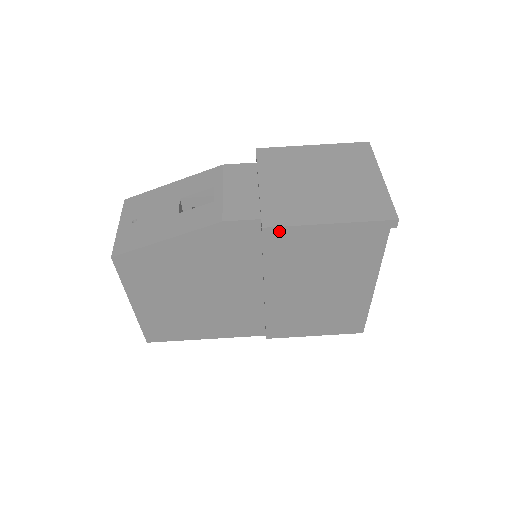
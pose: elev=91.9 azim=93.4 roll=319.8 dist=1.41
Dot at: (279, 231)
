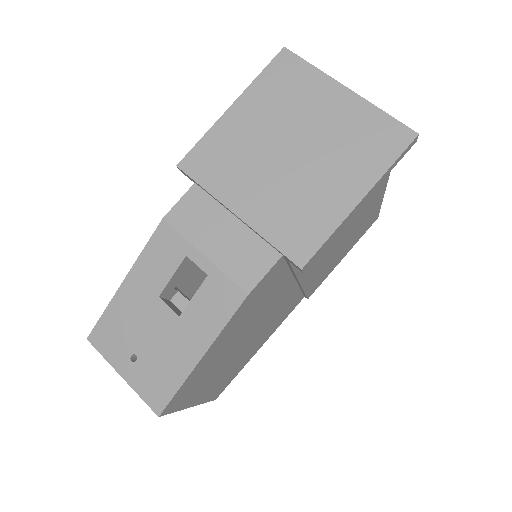
Dot at: (317, 254)
